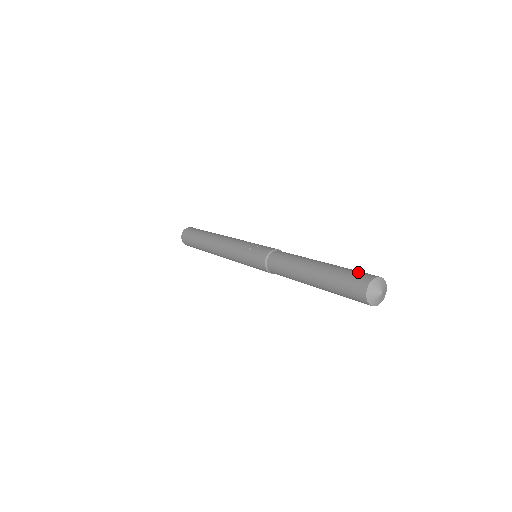
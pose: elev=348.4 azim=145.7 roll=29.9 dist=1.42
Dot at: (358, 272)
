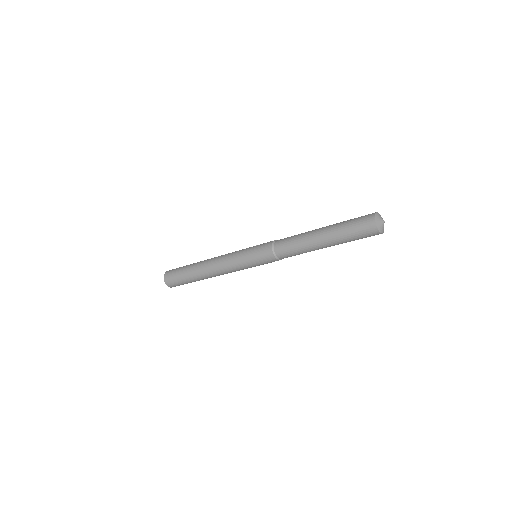
Dot at: occluded
